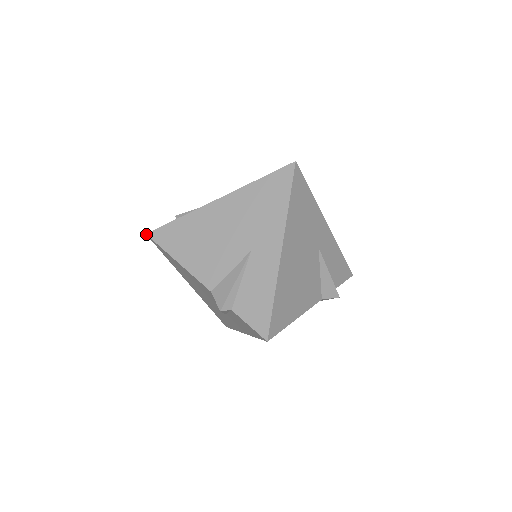
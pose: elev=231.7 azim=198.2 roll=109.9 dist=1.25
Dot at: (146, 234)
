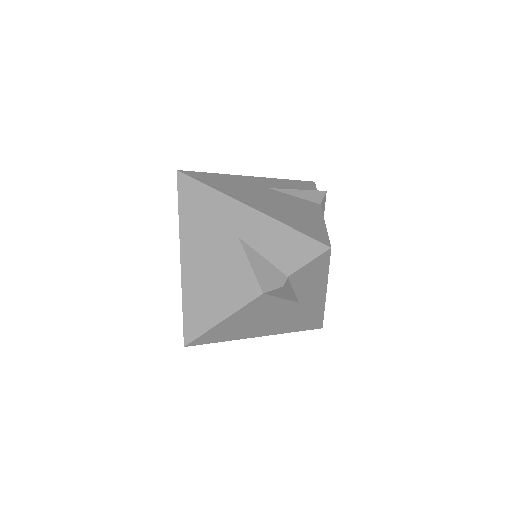
Dot at: occluded
